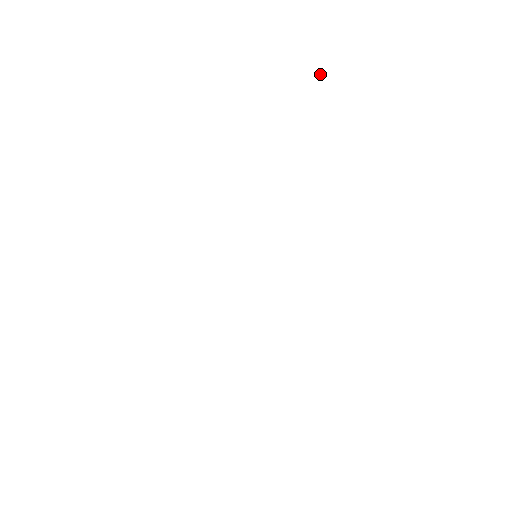
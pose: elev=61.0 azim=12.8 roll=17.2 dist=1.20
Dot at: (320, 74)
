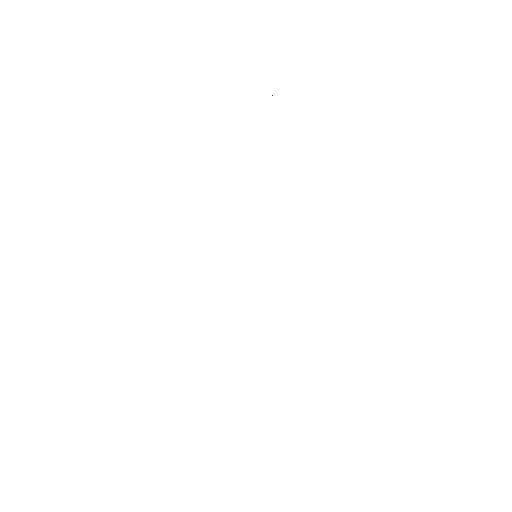
Dot at: occluded
